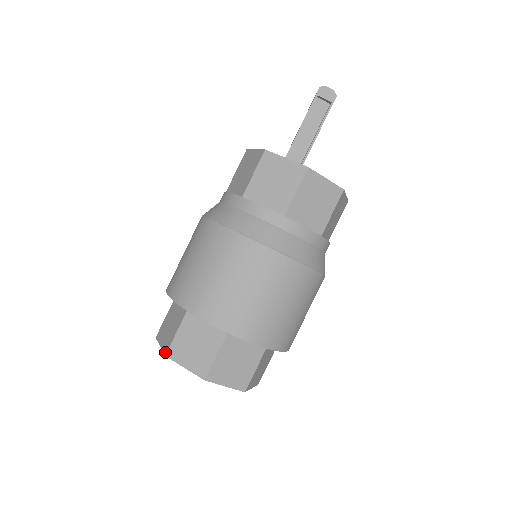
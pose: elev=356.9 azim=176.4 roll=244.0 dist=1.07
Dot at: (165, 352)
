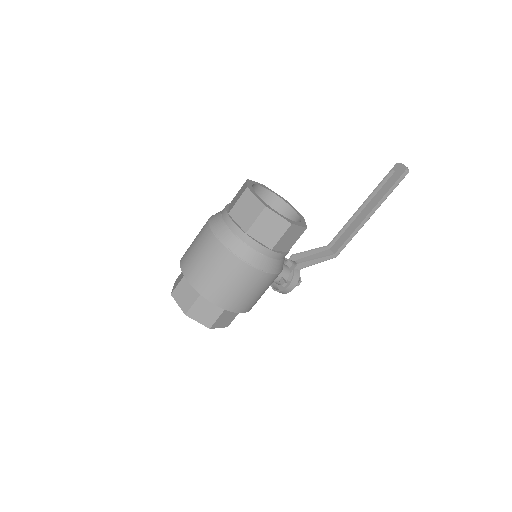
Dot at: occluded
